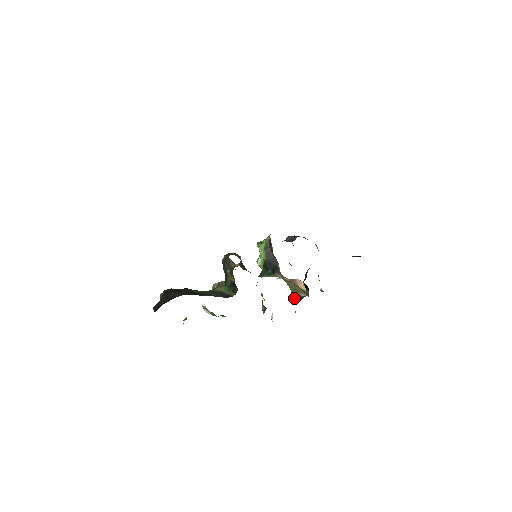
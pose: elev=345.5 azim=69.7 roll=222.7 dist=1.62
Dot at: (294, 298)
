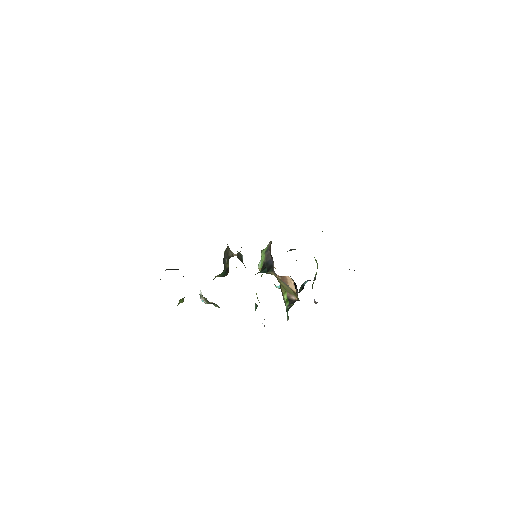
Dot at: (285, 300)
